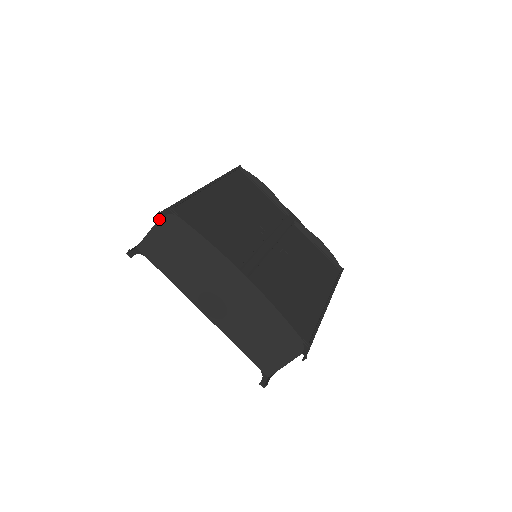
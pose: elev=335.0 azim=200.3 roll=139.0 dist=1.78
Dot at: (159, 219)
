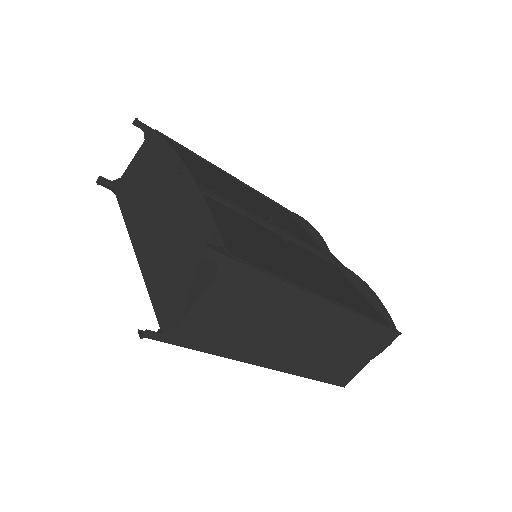
Dot at: (141, 145)
